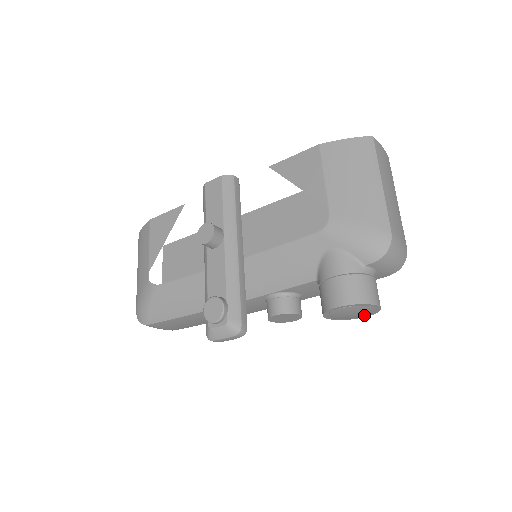
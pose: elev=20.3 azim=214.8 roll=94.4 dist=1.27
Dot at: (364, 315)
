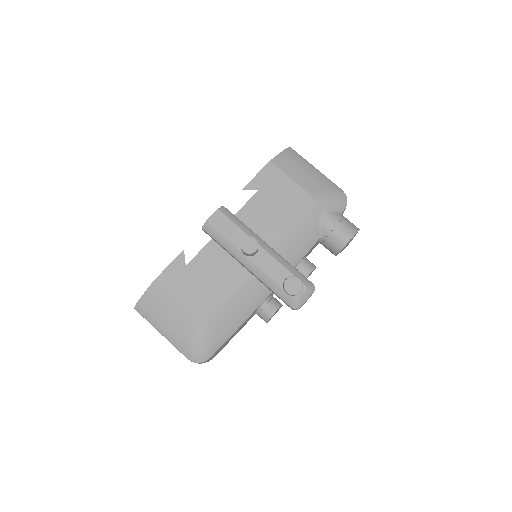
Dot at: occluded
